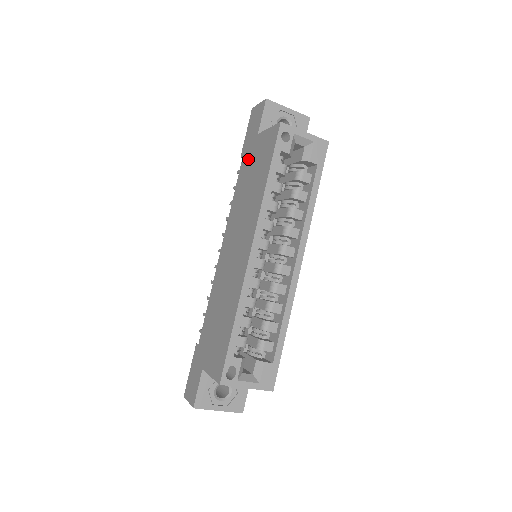
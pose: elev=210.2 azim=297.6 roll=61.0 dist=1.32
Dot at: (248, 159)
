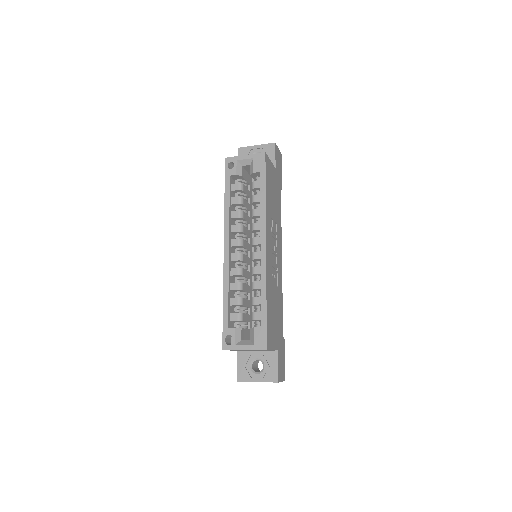
Dot at: occluded
